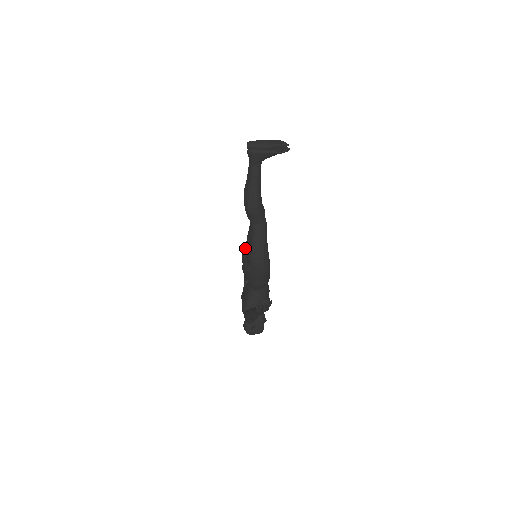
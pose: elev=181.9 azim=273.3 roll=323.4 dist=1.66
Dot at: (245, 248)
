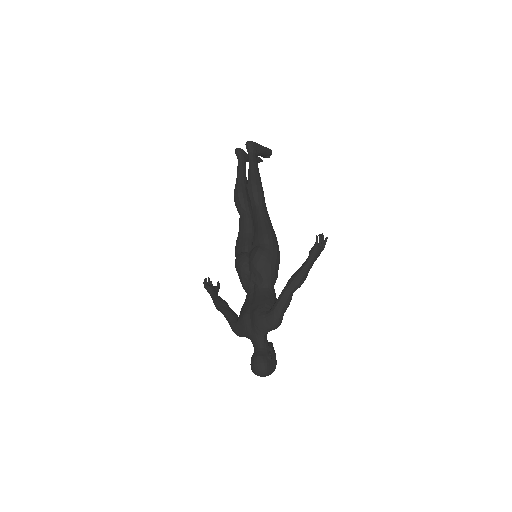
Dot at: (240, 253)
